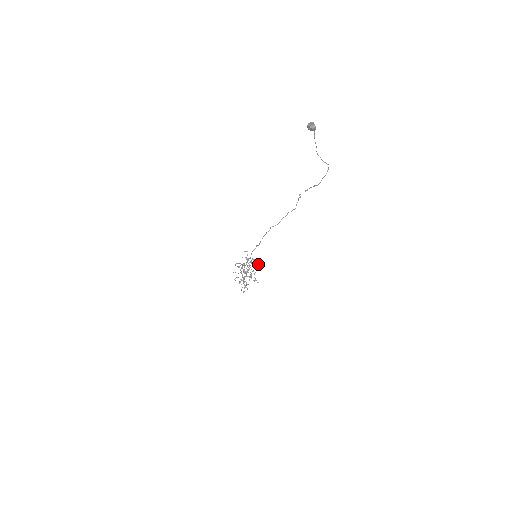
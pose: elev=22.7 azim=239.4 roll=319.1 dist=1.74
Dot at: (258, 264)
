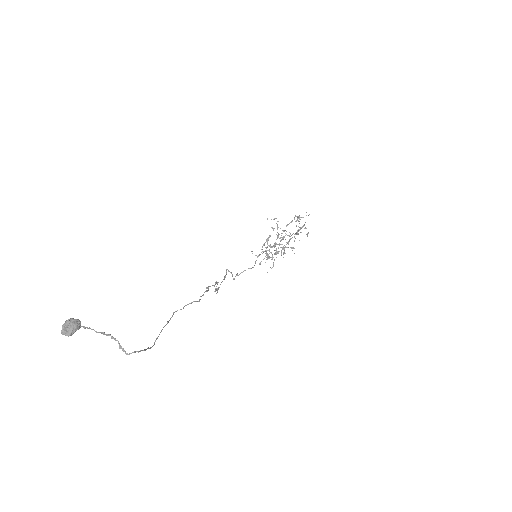
Dot at: (290, 236)
